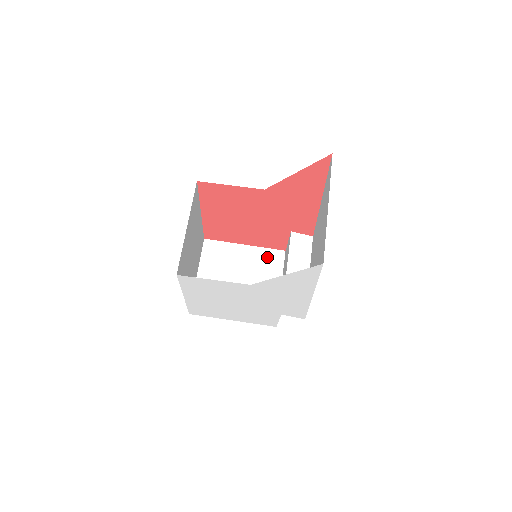
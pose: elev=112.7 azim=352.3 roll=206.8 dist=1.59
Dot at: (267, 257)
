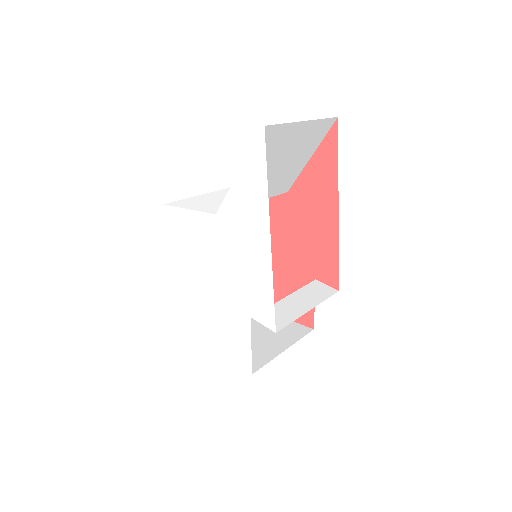
Dot at: (289, 327)
